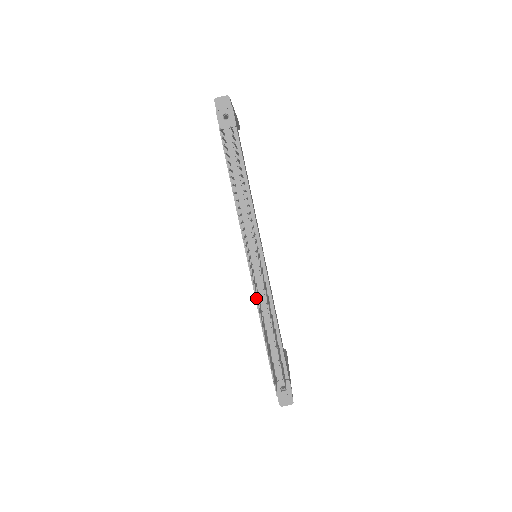
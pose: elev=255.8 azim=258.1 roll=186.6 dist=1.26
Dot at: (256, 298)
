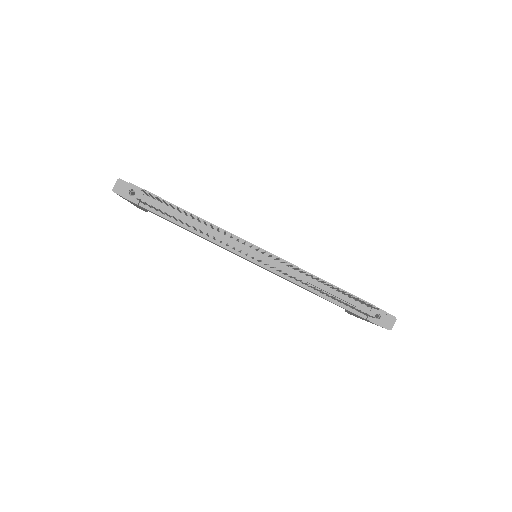
Dot at: occluded
